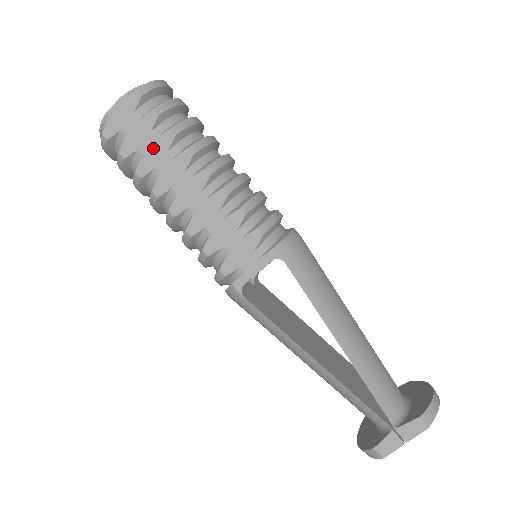
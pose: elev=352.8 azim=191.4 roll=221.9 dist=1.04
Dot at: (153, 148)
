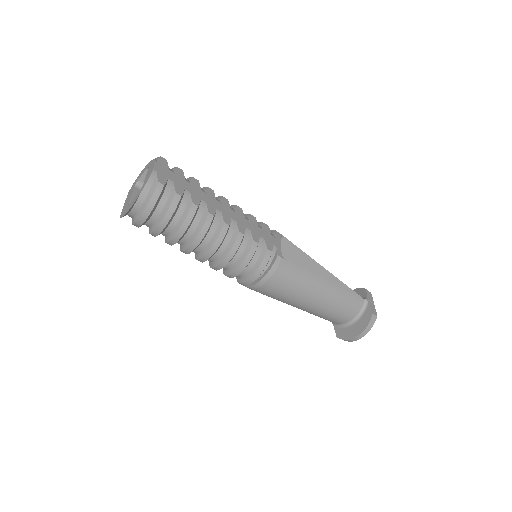
Dot at: (193, 188)
